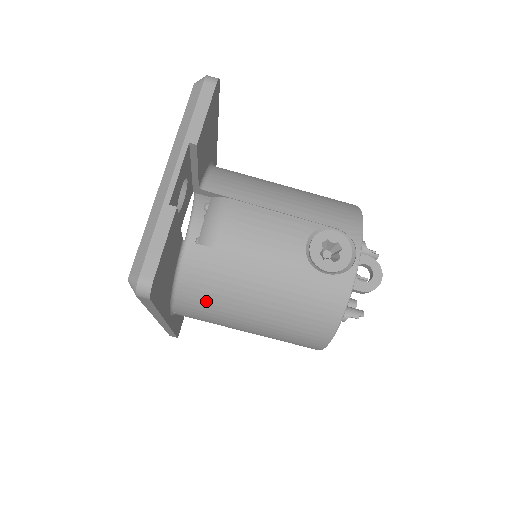
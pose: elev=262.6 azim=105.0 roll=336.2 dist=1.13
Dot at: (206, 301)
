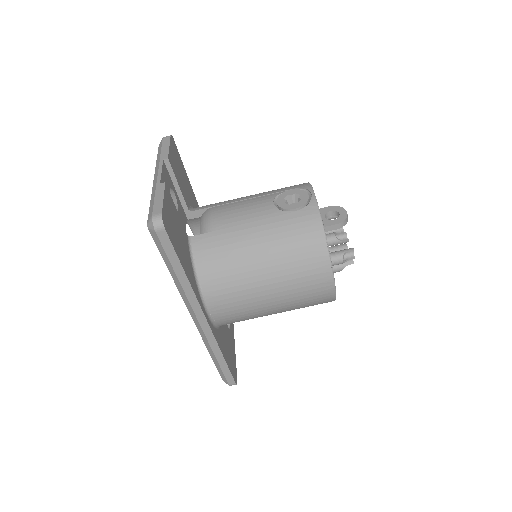
Dot at: (223, 275)
